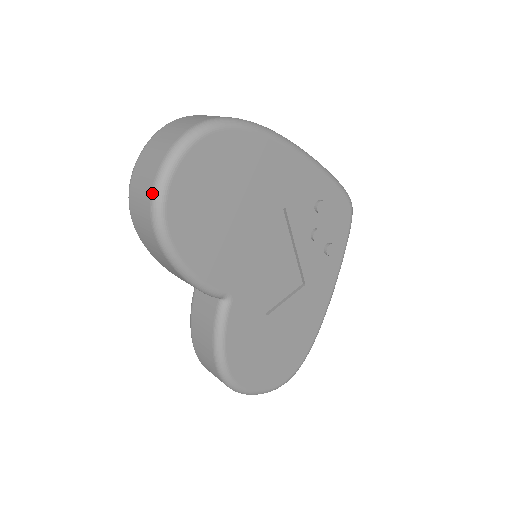
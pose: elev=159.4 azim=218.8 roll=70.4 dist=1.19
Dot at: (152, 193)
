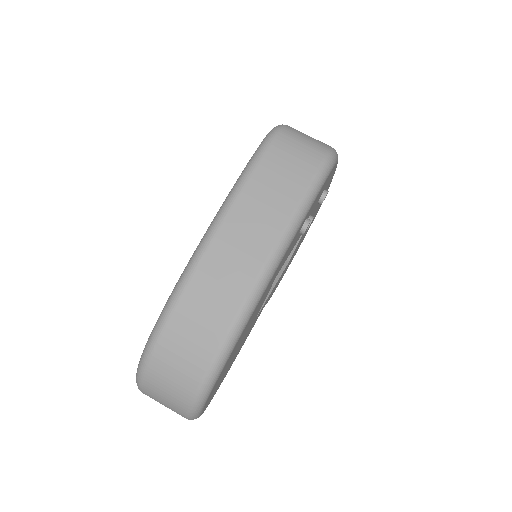
Dot at: occluded
